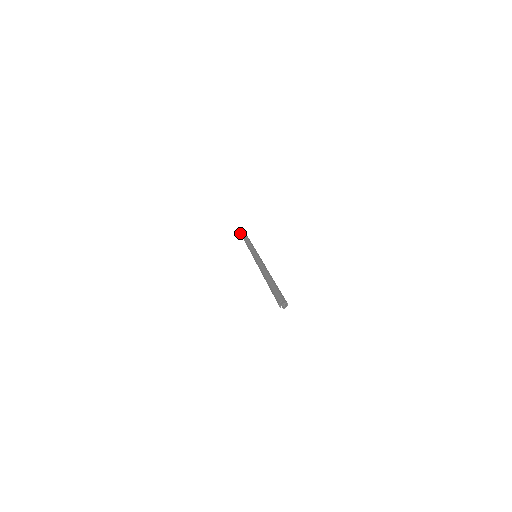
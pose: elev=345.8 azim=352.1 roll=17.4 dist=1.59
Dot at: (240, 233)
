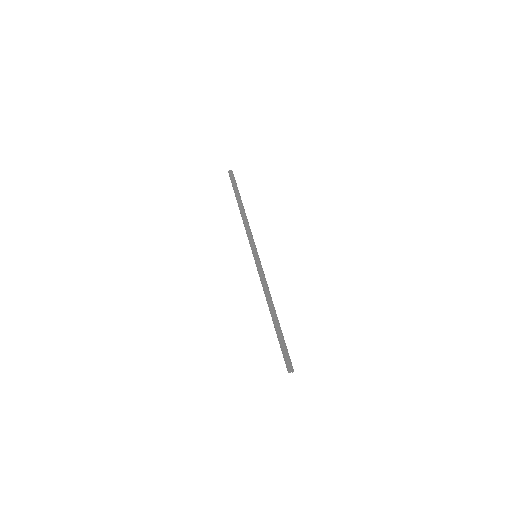
Dot at: occluded
